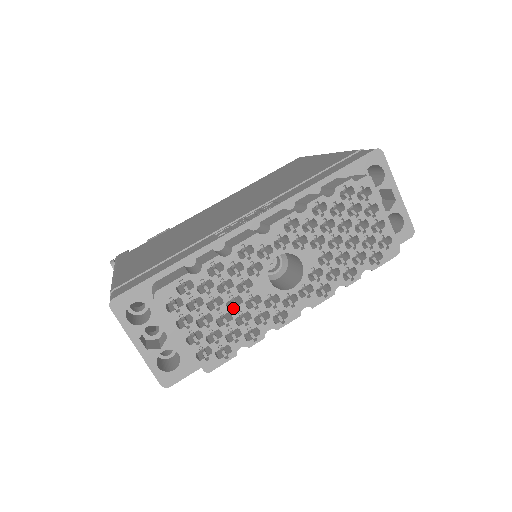
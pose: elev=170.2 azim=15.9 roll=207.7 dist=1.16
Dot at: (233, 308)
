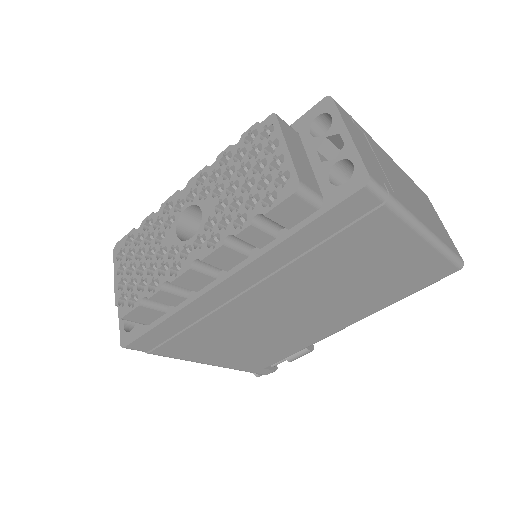
Dot at: (149, 258)
